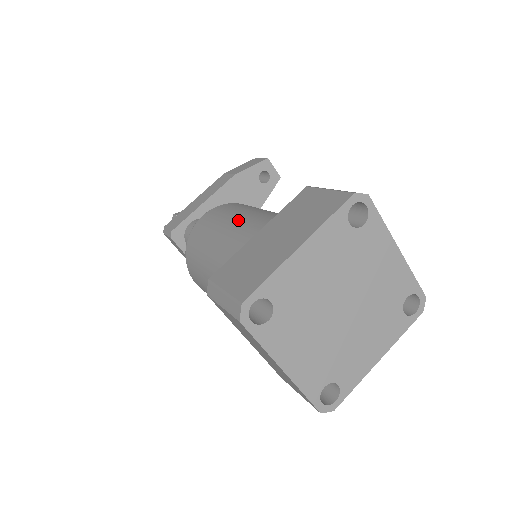
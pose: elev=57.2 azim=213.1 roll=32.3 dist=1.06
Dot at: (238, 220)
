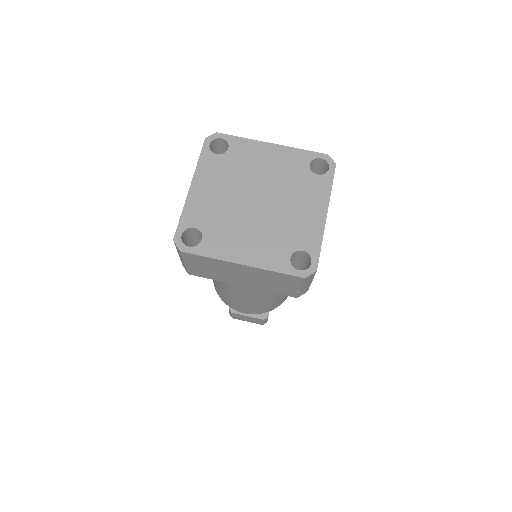
Dot at: occluded
